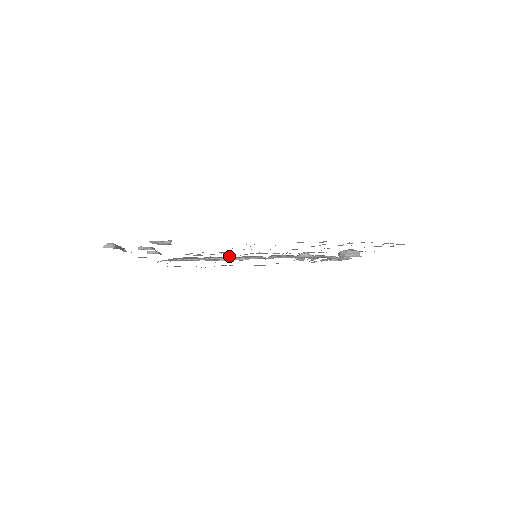
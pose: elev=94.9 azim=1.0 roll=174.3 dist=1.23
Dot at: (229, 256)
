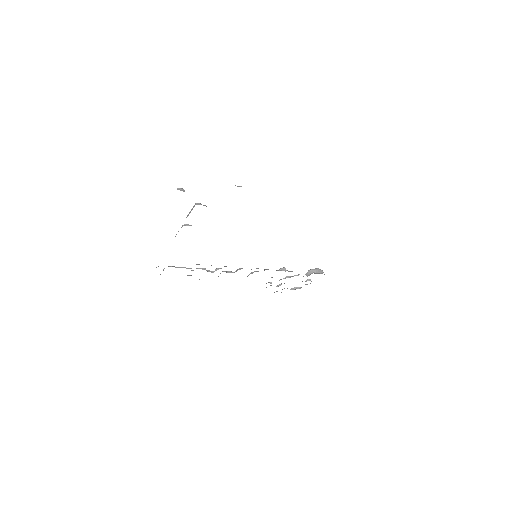
Dot at: occluded
